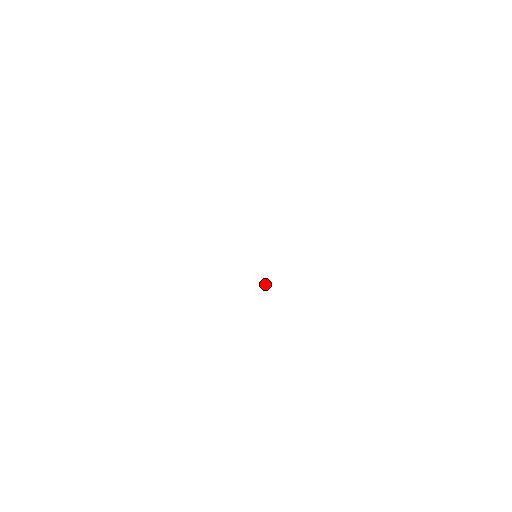
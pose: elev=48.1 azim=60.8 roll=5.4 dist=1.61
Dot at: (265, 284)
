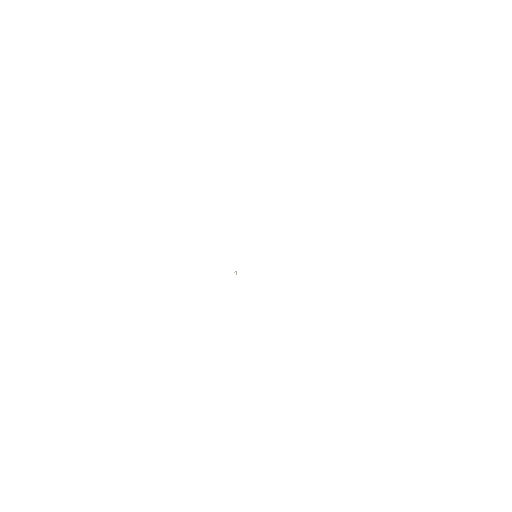
Dot at: occluded
